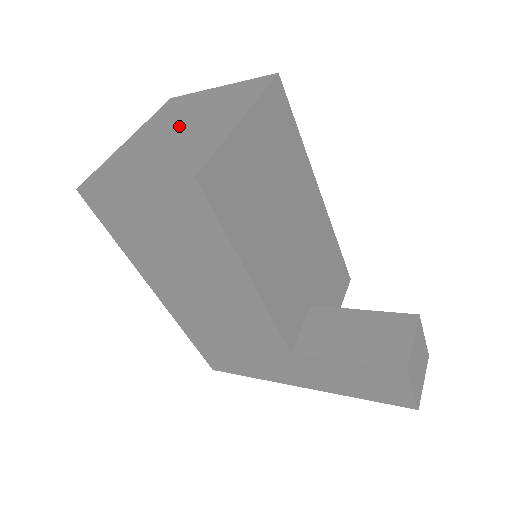
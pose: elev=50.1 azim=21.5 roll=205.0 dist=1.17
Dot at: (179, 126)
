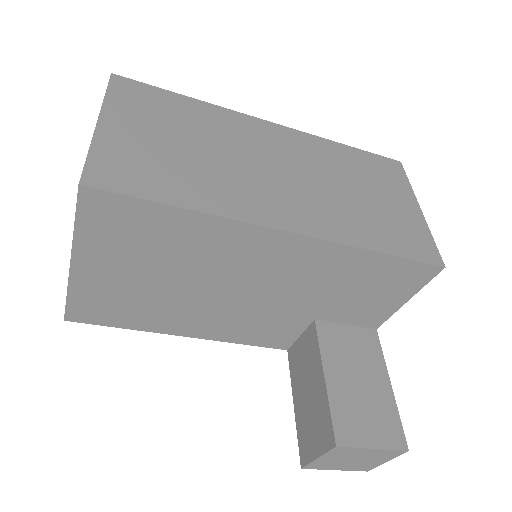
Dot at: occluded
